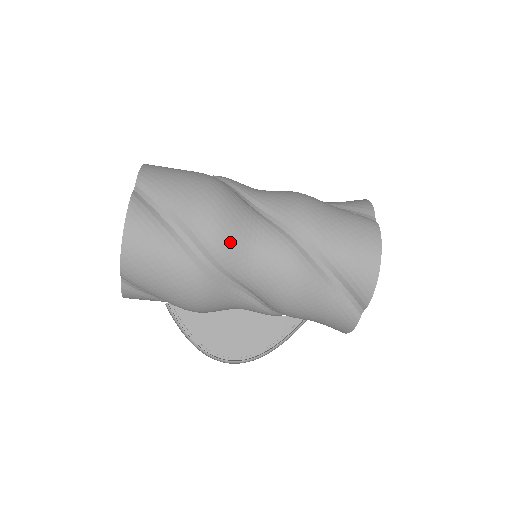
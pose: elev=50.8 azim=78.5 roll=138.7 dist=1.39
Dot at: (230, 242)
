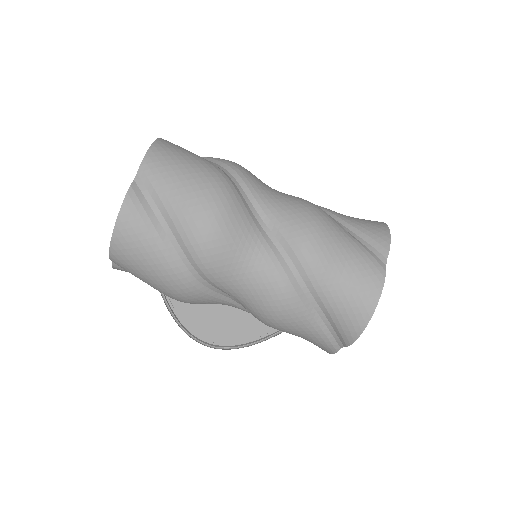
Dot at: (221, 261)
